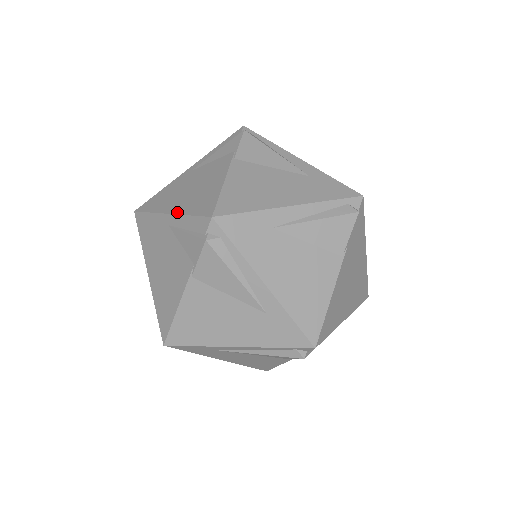
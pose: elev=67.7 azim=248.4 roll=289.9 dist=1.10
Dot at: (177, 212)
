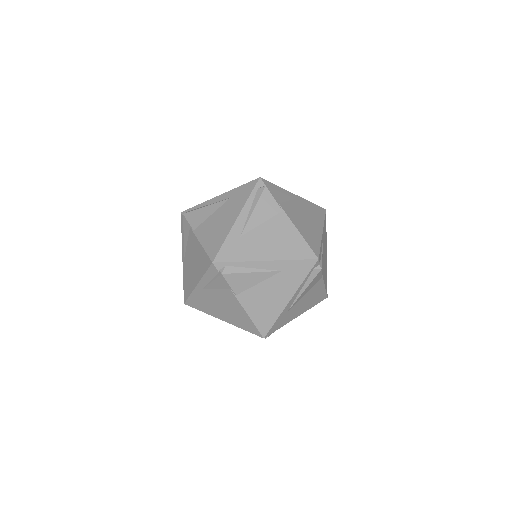
Dot at: (199, 279)
